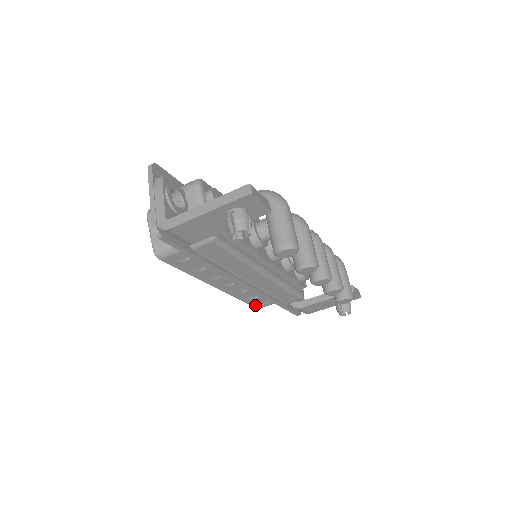
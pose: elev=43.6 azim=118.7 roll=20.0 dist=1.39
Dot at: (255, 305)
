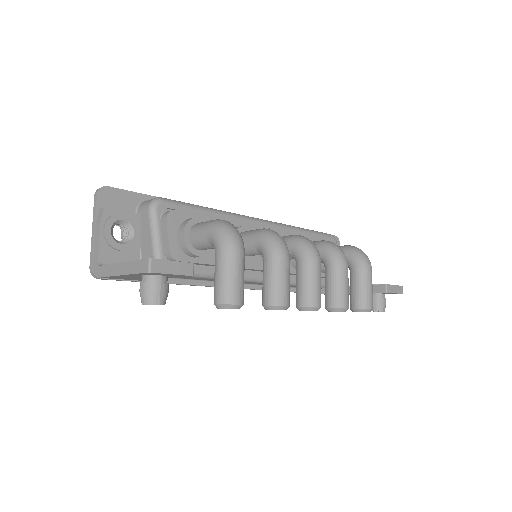
Dot at: occluded
